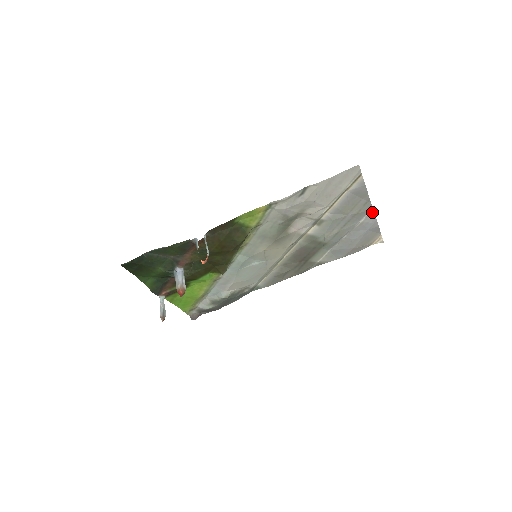
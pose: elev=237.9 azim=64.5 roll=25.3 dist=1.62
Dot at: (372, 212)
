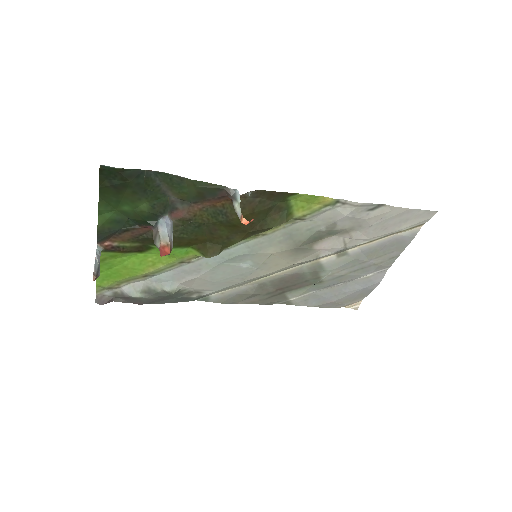
Dot at: (385, 271)
